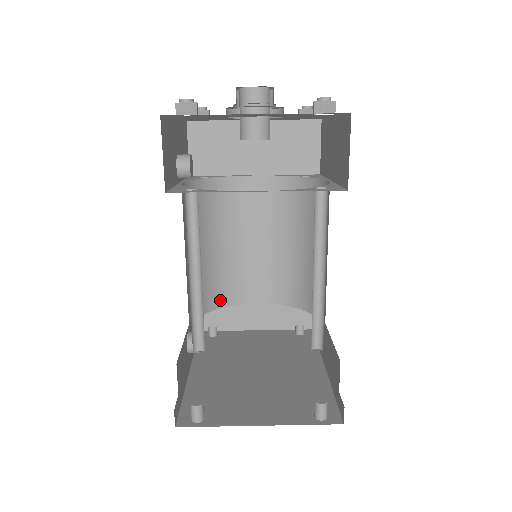
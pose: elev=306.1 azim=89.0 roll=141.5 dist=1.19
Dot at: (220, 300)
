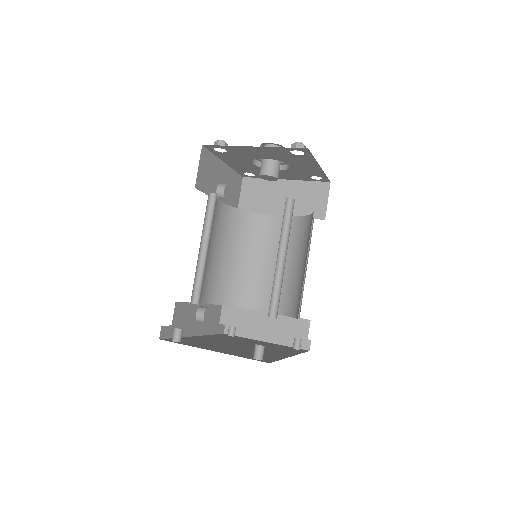
Dot at: (237, 301)
